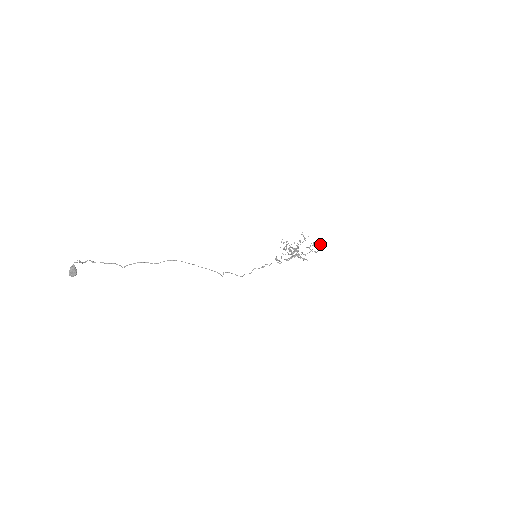
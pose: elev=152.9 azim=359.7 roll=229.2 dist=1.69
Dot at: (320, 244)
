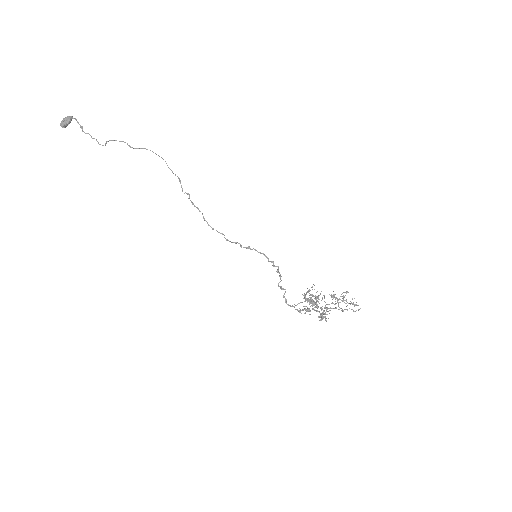
Dot at: (356, 304)
